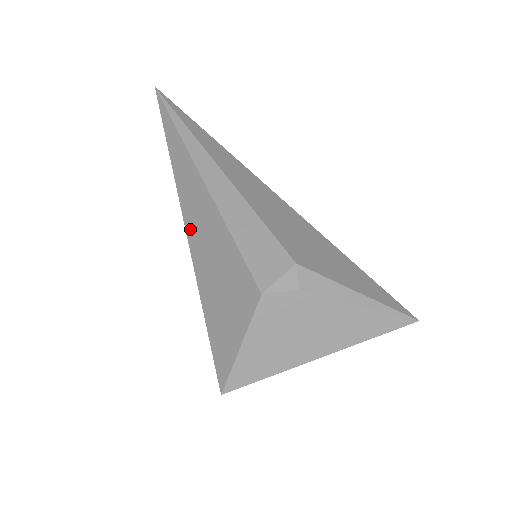
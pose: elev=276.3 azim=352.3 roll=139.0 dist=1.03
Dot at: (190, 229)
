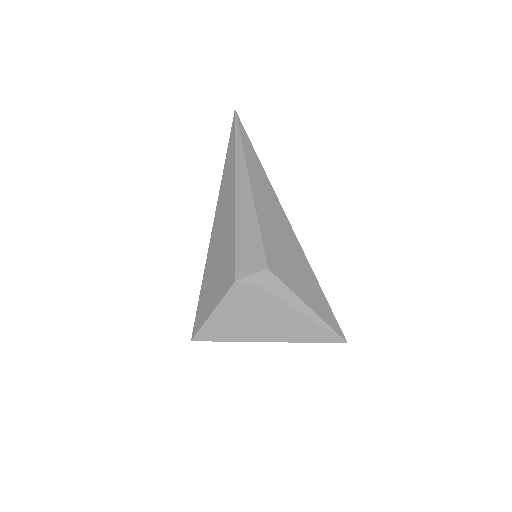
Dot at: (216, 221)
